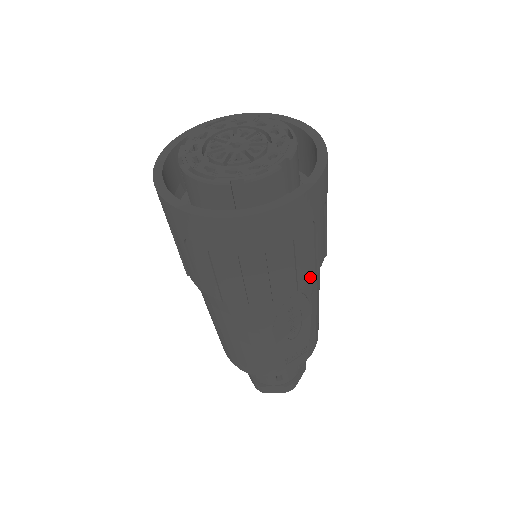
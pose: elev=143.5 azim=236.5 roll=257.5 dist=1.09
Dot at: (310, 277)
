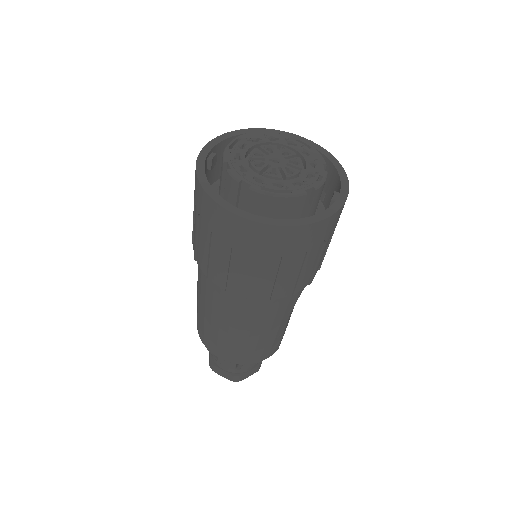
Dot at: occluded
